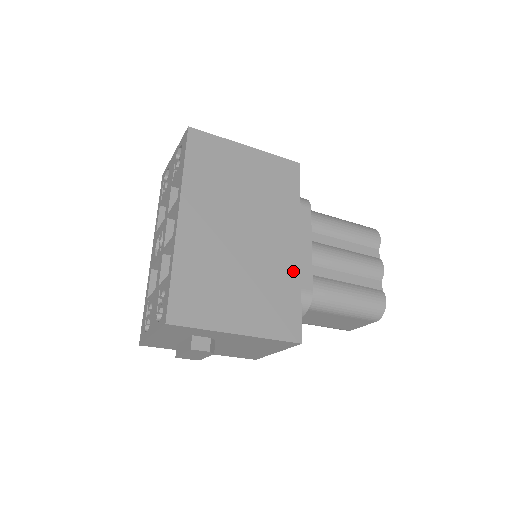
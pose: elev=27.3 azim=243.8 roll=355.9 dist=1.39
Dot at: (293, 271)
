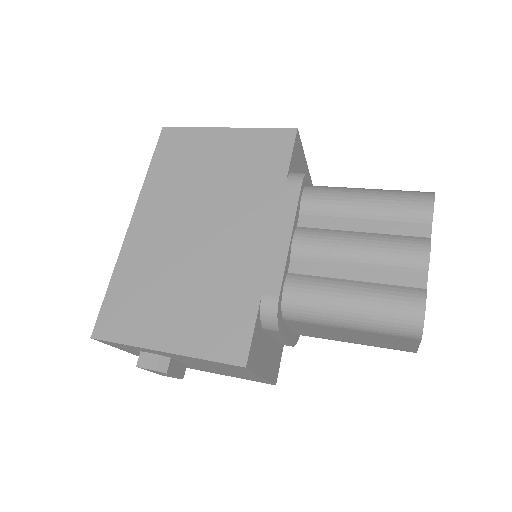
Dot at: (255, 271)
